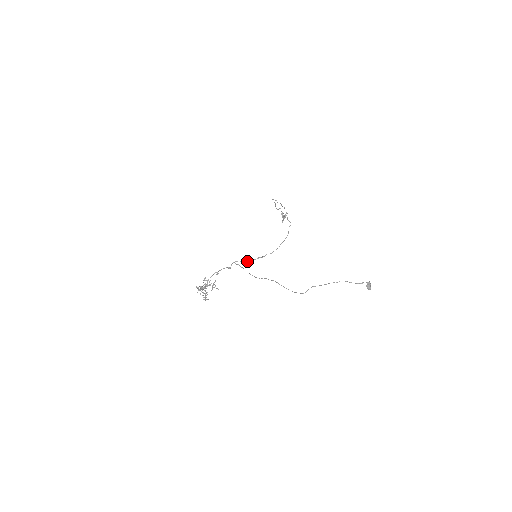
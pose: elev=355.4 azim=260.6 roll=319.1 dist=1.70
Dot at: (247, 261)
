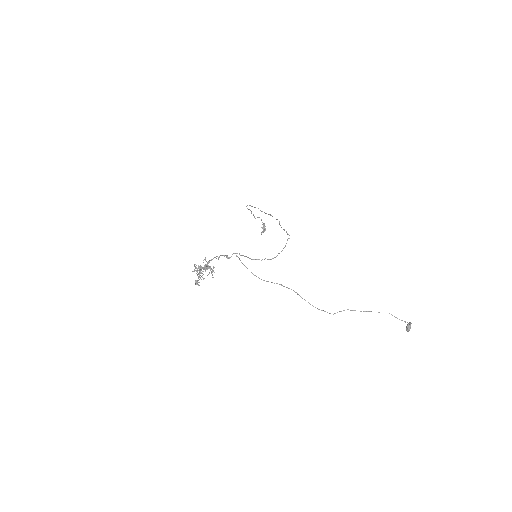
Dot at: occluded
